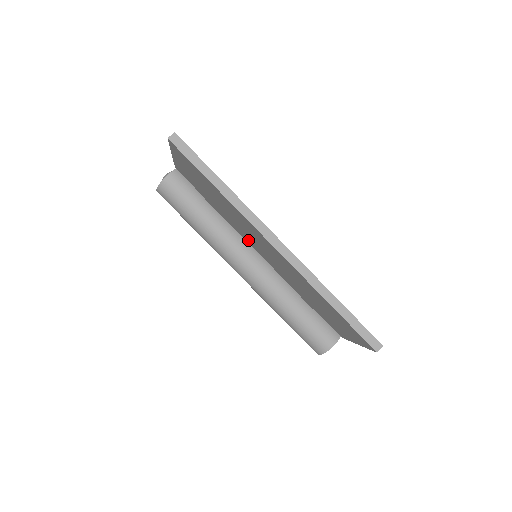
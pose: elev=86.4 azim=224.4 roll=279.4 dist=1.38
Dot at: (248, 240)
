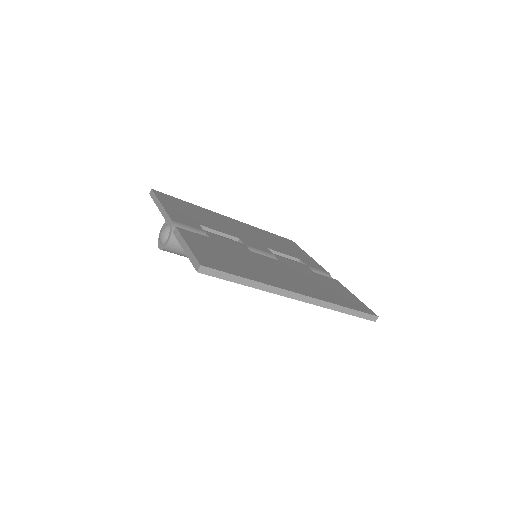
Dot at: occluded
